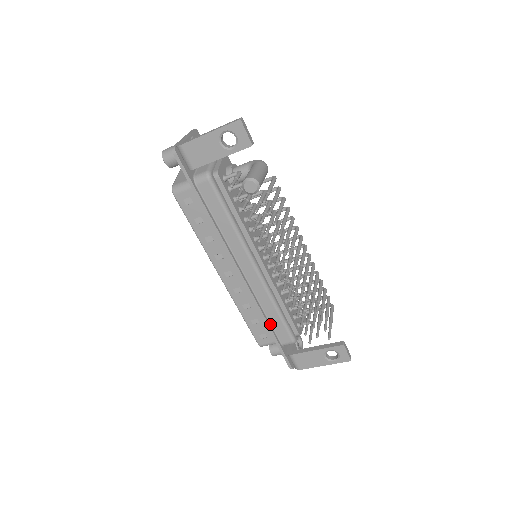
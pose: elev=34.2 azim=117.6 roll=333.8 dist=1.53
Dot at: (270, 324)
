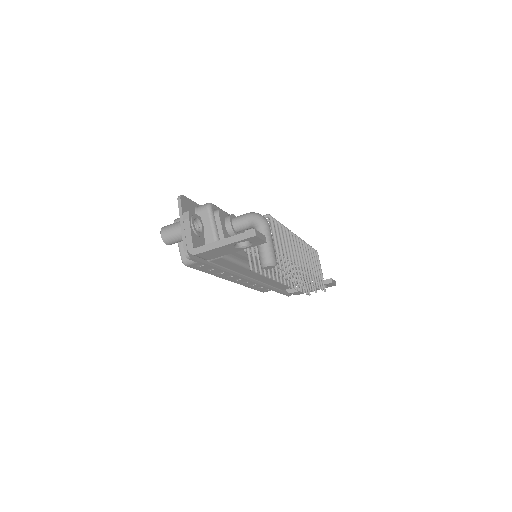
Dot at: (274, 287)
